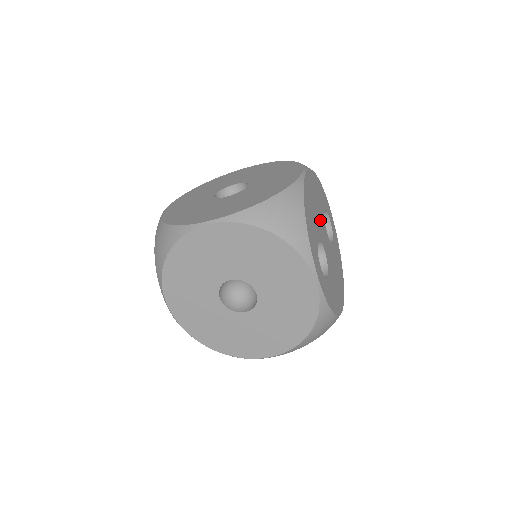
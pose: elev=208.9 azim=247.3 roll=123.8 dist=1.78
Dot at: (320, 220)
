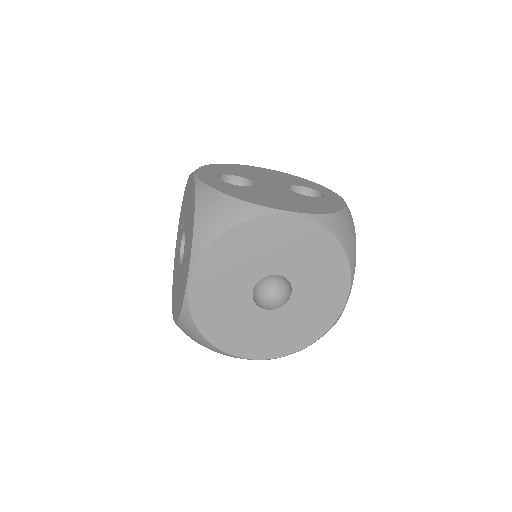
Dot at: (270, 180)
